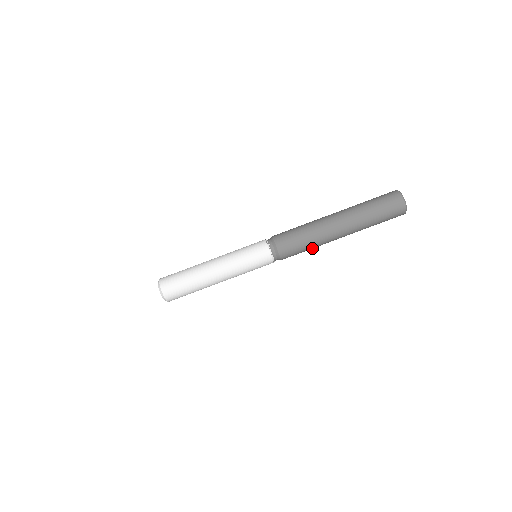
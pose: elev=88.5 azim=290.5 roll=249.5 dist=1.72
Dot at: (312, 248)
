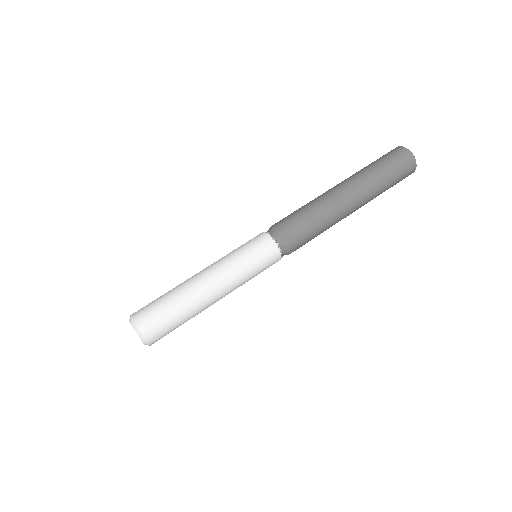
Dot at: (321, 219)
